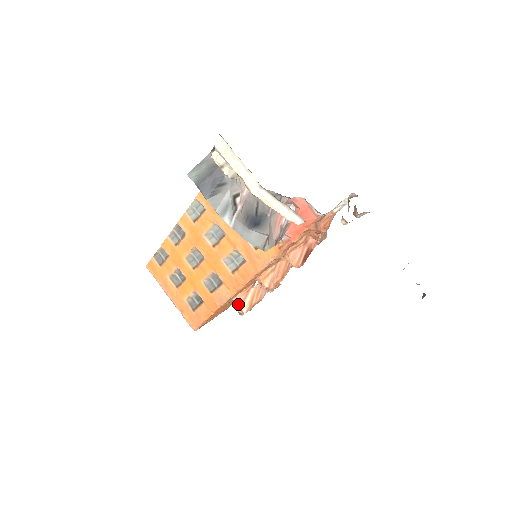
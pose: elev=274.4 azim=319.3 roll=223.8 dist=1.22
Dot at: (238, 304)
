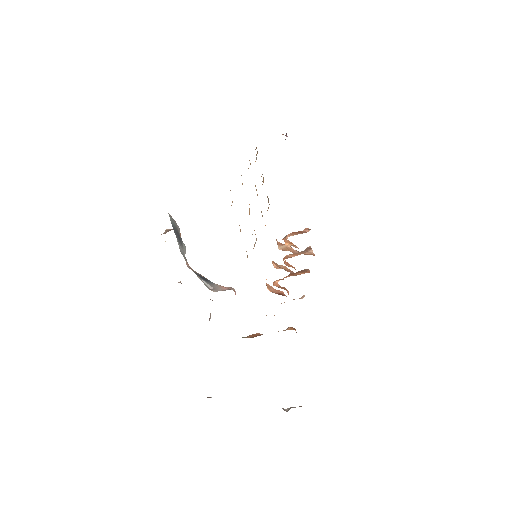
Dot at: (277, 242)
